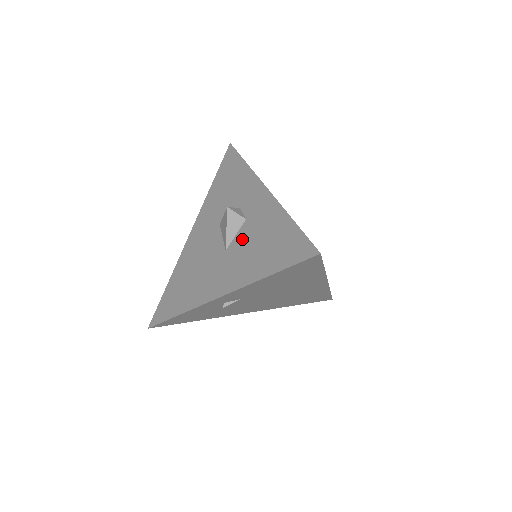
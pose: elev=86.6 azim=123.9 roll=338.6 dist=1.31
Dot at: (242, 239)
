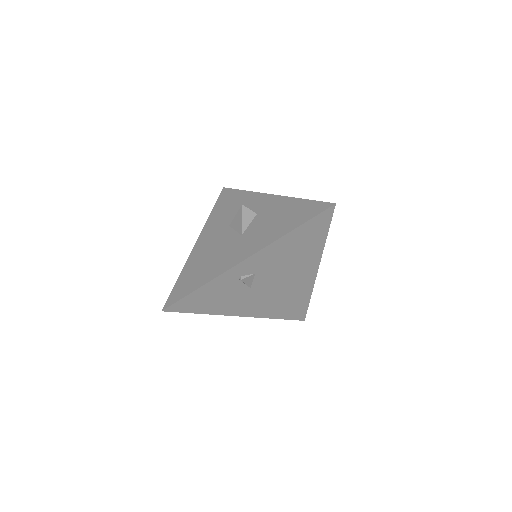
Dot at: (257, 224)
